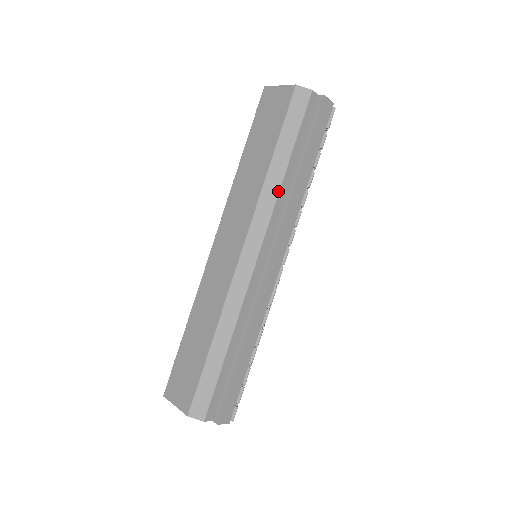
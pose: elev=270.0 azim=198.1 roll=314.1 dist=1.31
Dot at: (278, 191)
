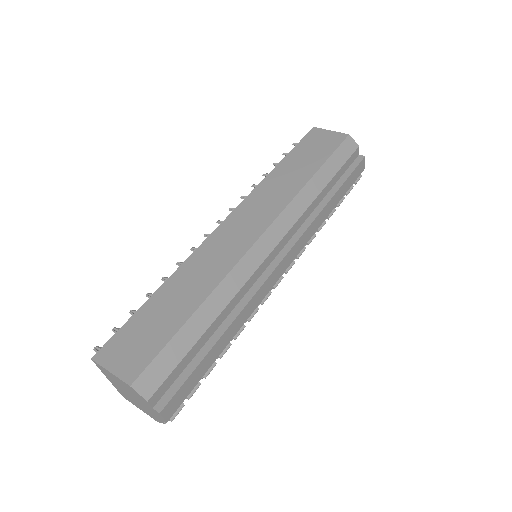
Dot at: (311, 202)
